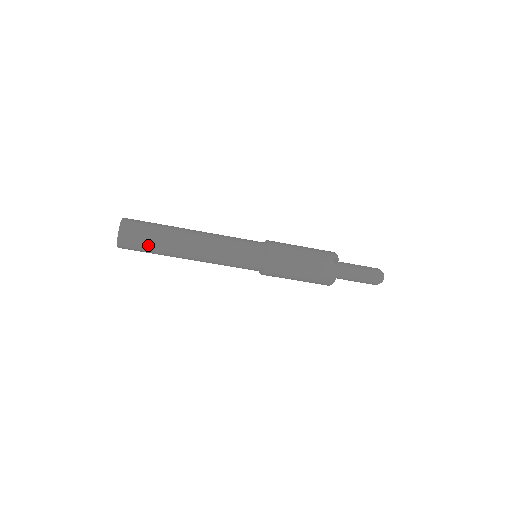
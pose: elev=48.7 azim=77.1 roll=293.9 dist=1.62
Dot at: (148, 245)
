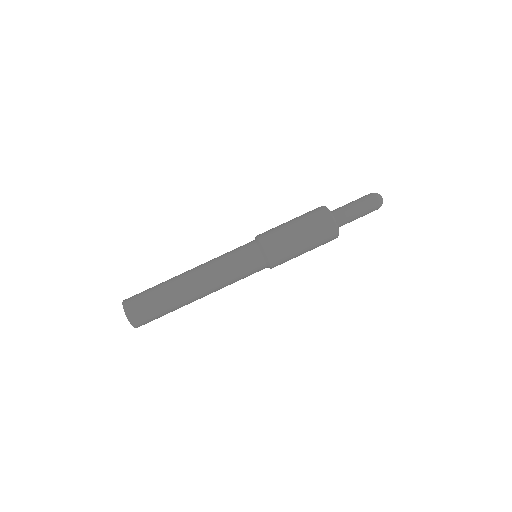
Dot at: (151, 294)
